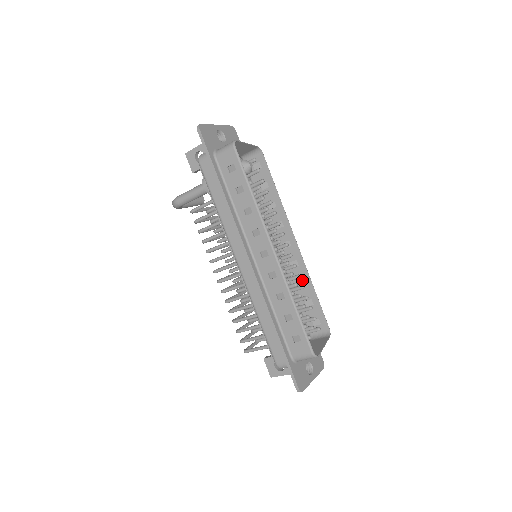
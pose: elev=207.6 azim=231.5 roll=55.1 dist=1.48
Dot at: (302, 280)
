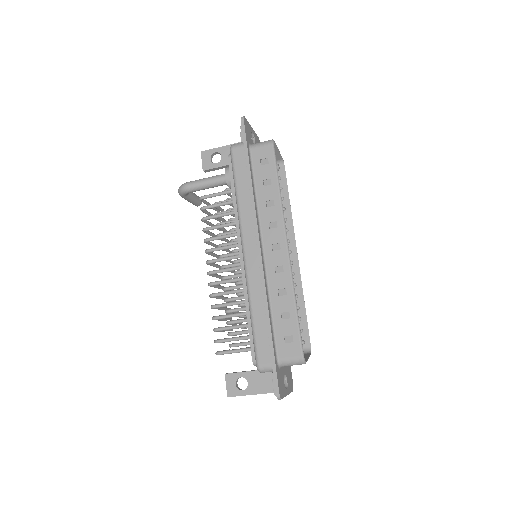
Dot at: occluded
